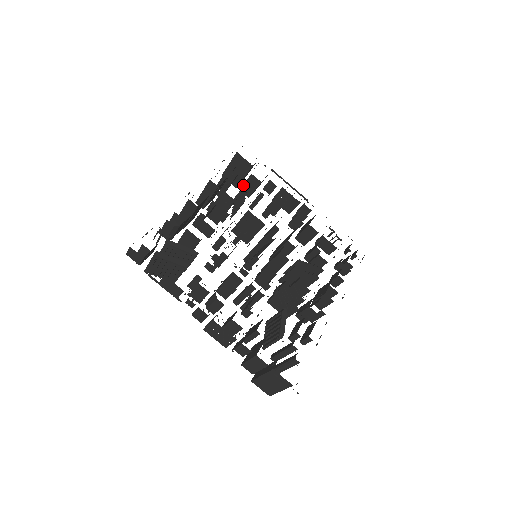
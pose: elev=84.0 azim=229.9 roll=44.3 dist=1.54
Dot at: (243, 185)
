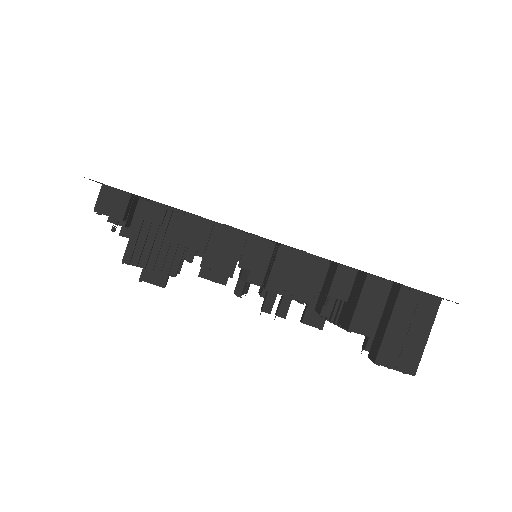
Dot at: occluded
